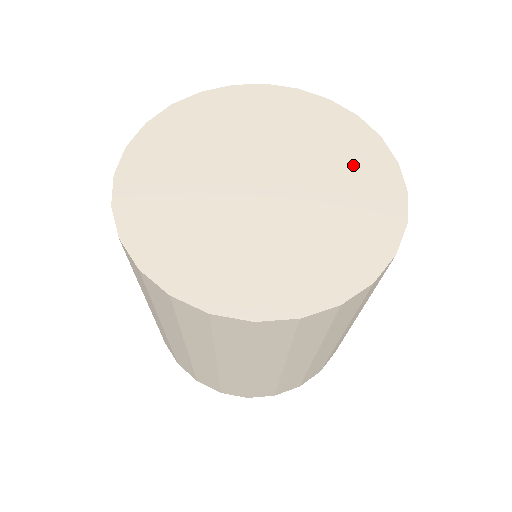
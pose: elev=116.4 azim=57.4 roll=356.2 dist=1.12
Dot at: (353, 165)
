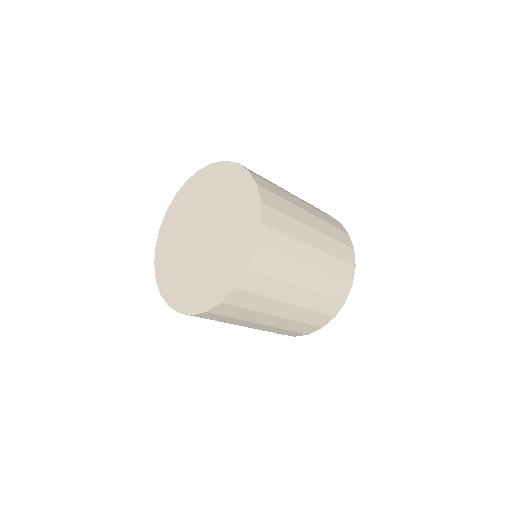
Dot at: (233, 254)
